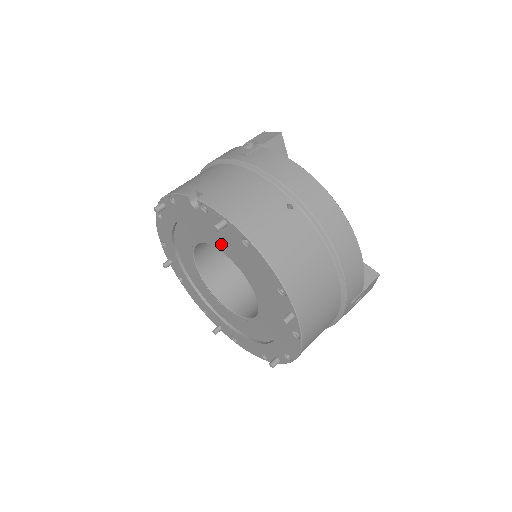
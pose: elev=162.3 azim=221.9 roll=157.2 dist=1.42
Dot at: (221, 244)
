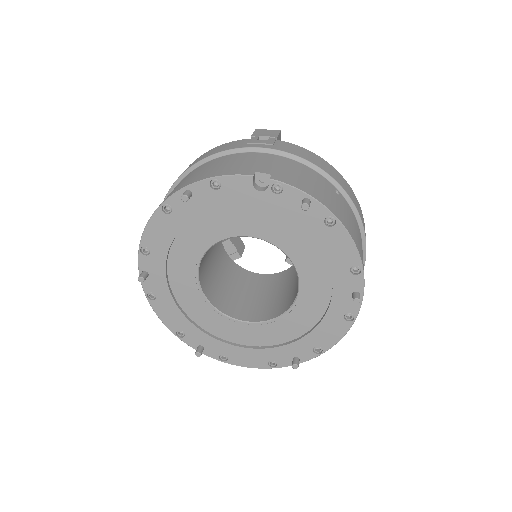
Dot at: (275, 232)
